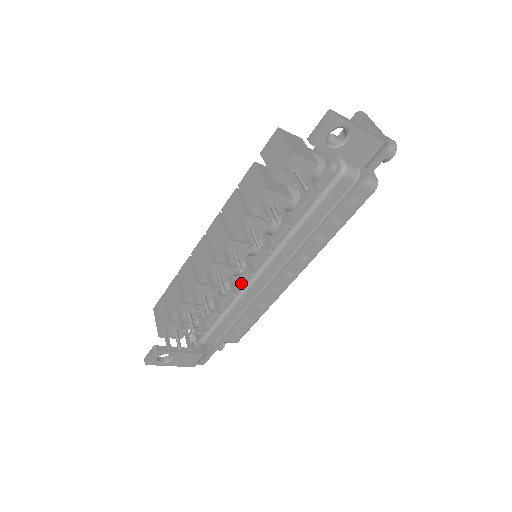
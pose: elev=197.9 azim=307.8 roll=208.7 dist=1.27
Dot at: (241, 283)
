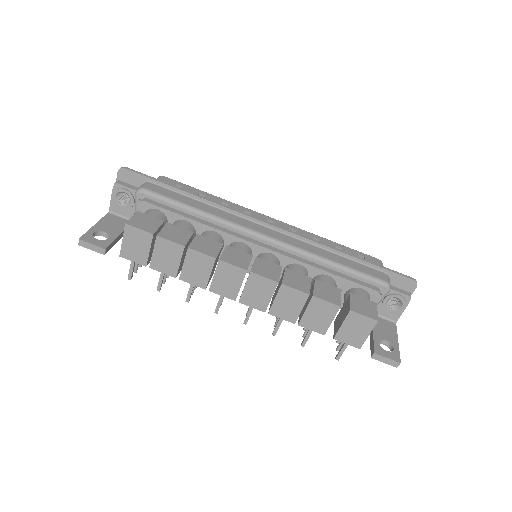
Dot at: occluded
